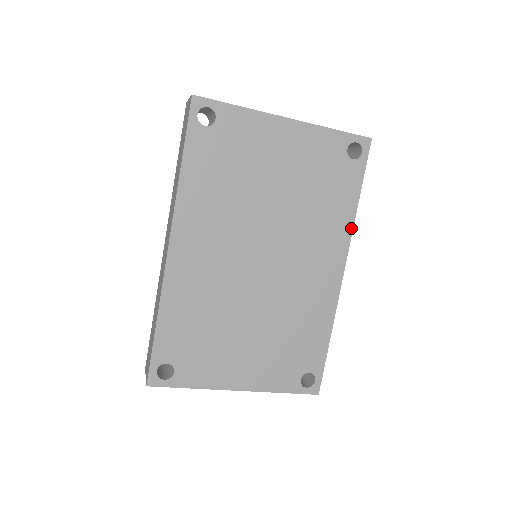
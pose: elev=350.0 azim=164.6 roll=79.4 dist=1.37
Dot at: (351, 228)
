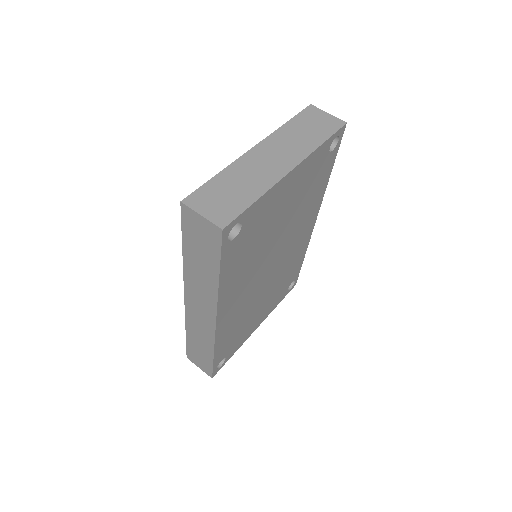
Dot at: occluded
